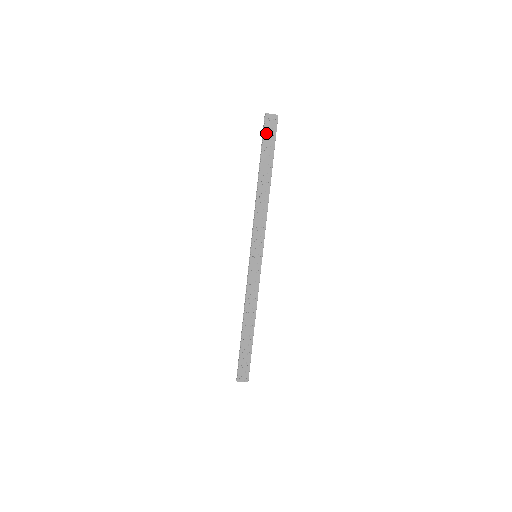
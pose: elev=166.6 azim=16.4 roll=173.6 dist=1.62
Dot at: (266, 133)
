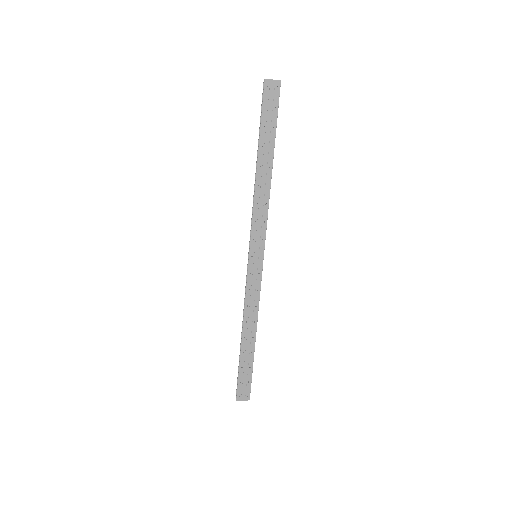
Dot at: (265, 104)
